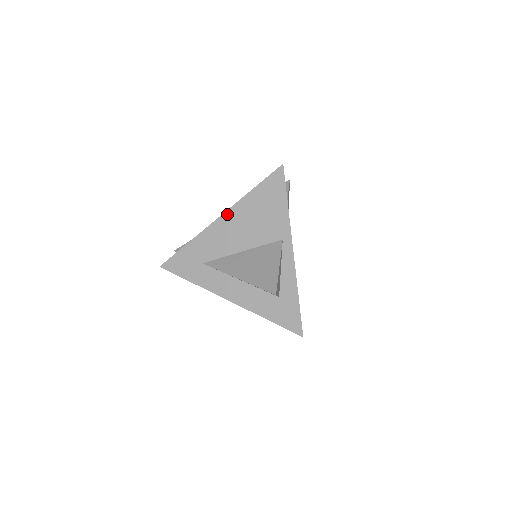
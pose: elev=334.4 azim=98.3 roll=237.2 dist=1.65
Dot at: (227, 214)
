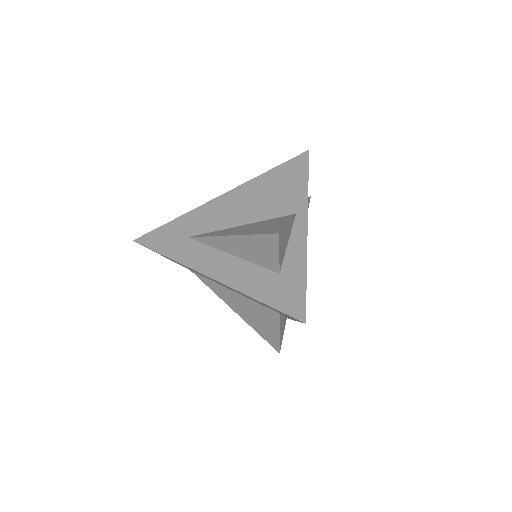
Dot at: (234, 191)
